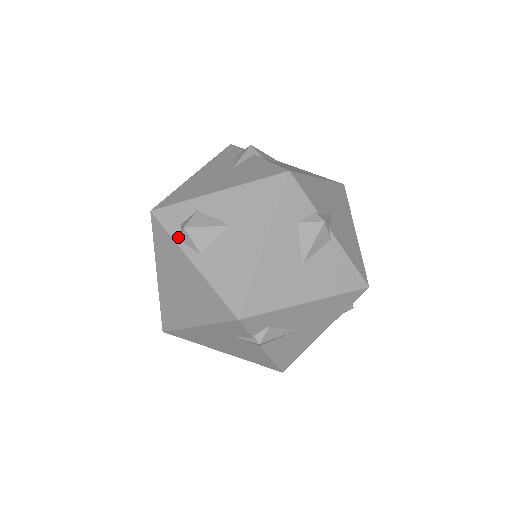
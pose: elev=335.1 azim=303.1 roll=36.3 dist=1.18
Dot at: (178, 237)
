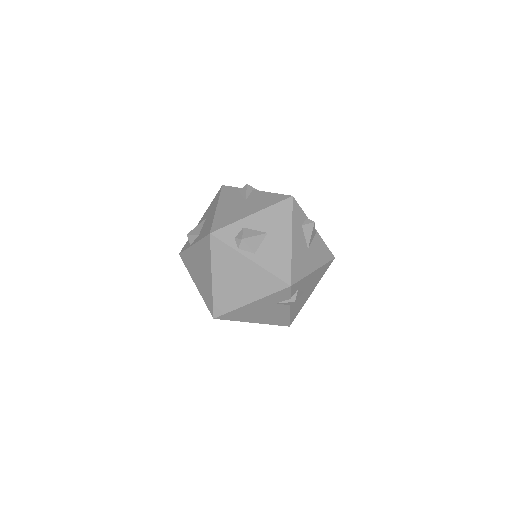
Dot at: (236, 246)
